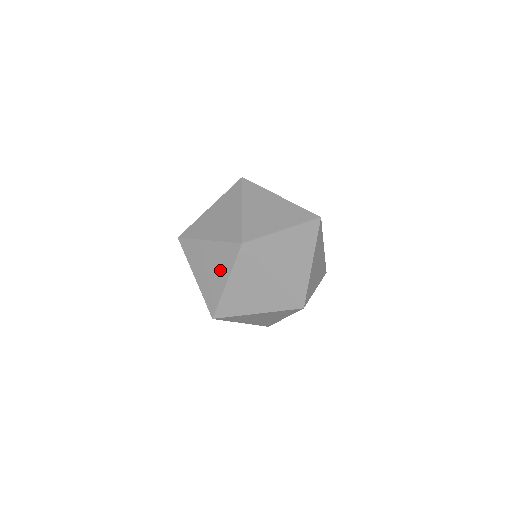
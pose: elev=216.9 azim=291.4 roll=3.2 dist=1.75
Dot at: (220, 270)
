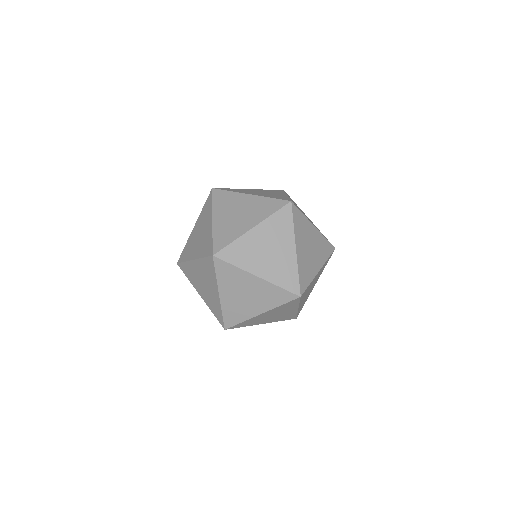
Dot at: (211, 284)
